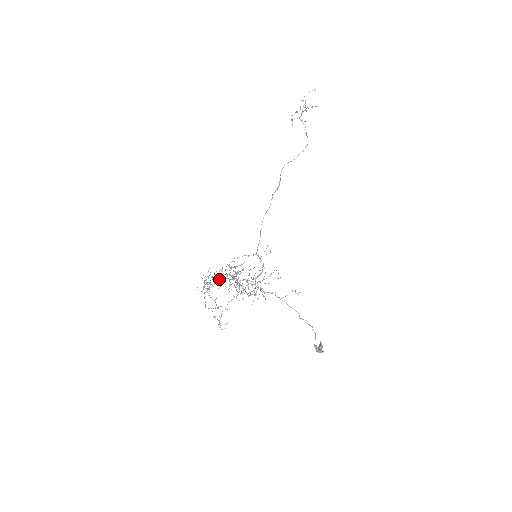
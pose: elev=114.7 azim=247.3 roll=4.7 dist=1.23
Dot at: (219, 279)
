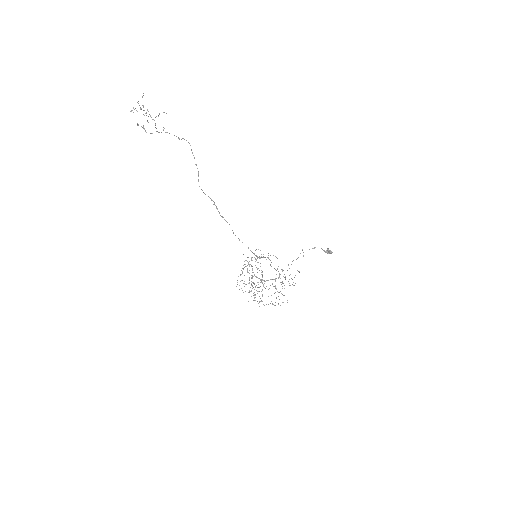
Dot at: (256, 290)
